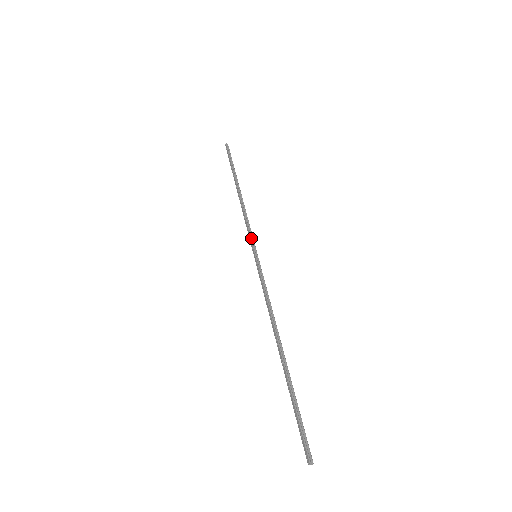
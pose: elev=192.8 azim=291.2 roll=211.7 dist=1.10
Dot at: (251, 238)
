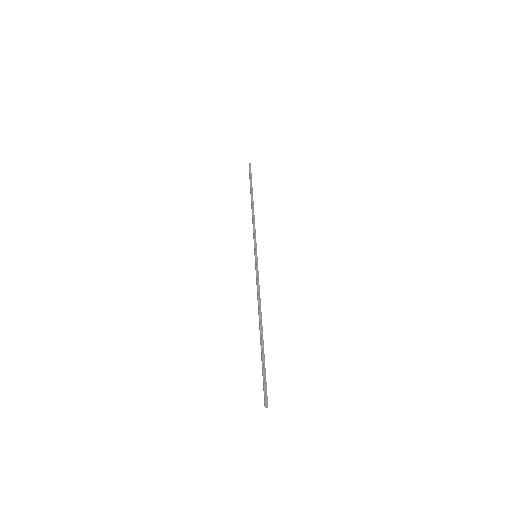
Dot at: (254, 242)
